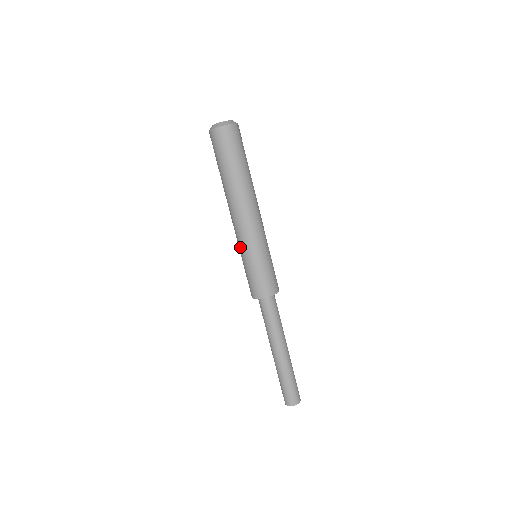
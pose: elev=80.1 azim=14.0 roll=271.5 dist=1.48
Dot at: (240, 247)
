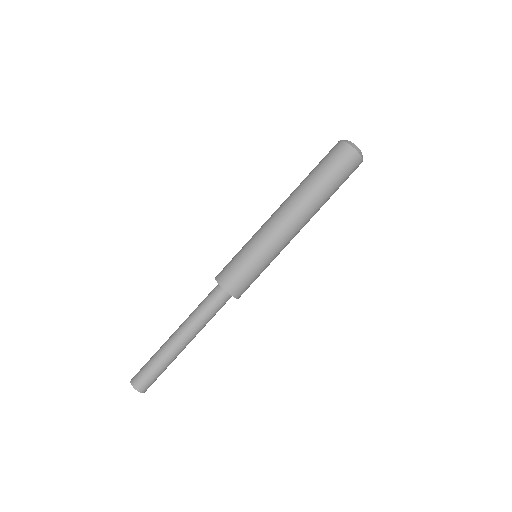
Dot at: (260, 239)
